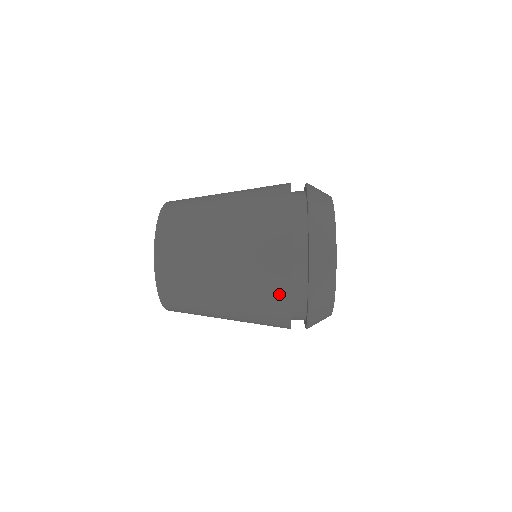
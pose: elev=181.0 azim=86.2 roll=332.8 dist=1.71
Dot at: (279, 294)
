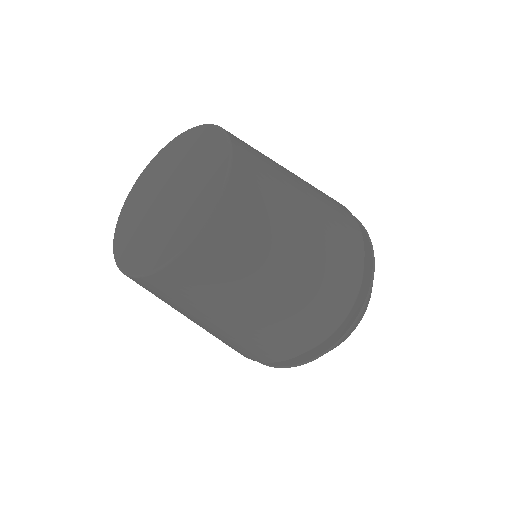
Dot at: (315, 332)
